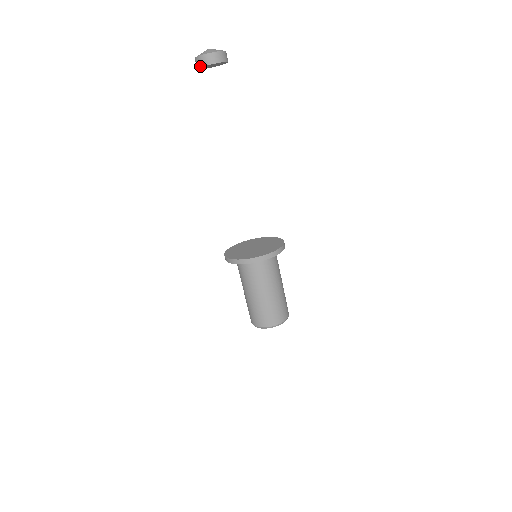
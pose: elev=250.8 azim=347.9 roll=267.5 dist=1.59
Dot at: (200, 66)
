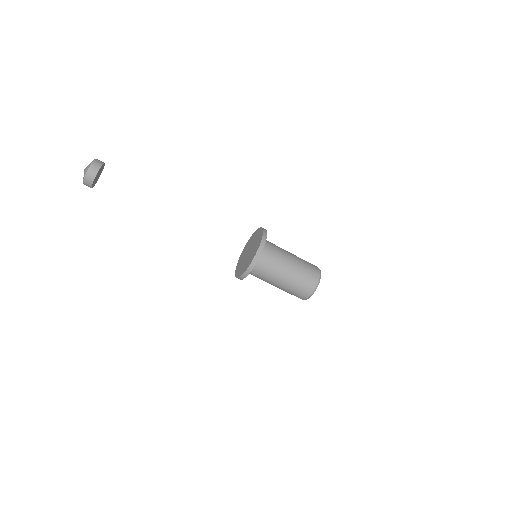
Dot at: (93, 178)
